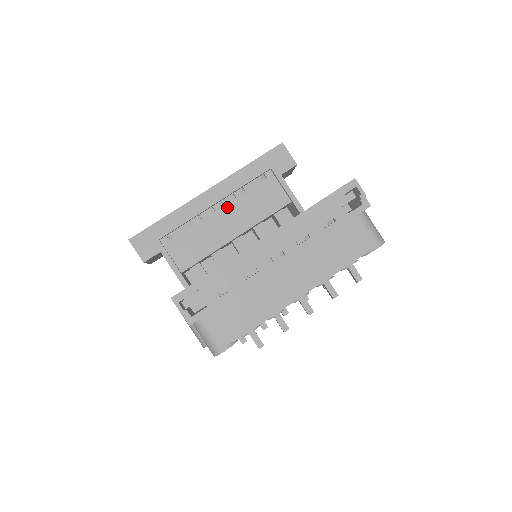
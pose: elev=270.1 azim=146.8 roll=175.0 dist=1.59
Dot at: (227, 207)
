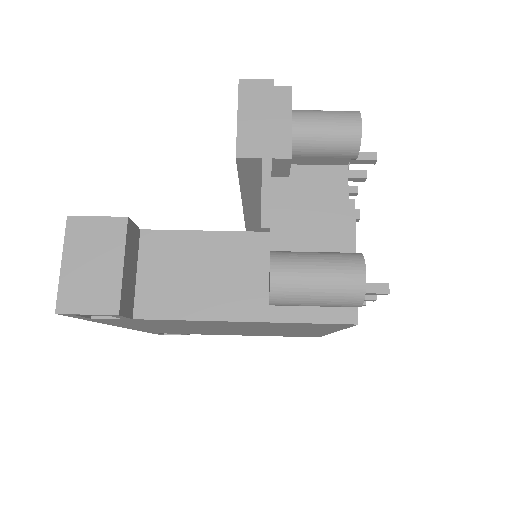
Dot at: occluded
